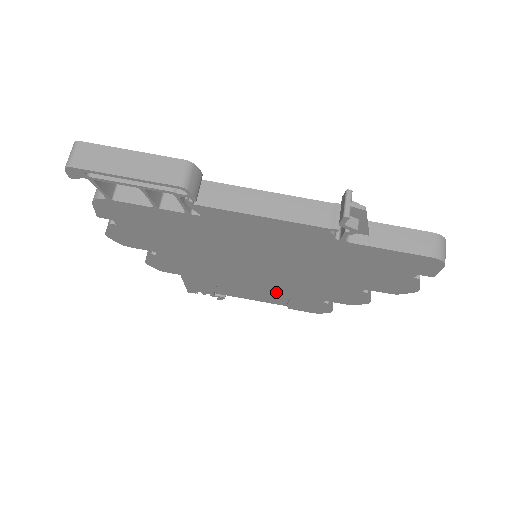
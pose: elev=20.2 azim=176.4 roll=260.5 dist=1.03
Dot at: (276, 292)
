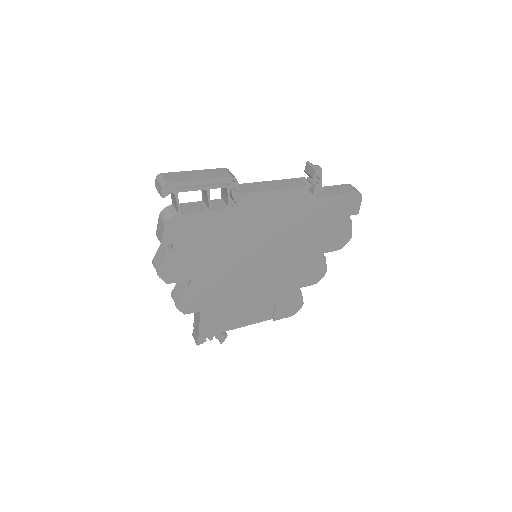
Dot at: (268, 296)
